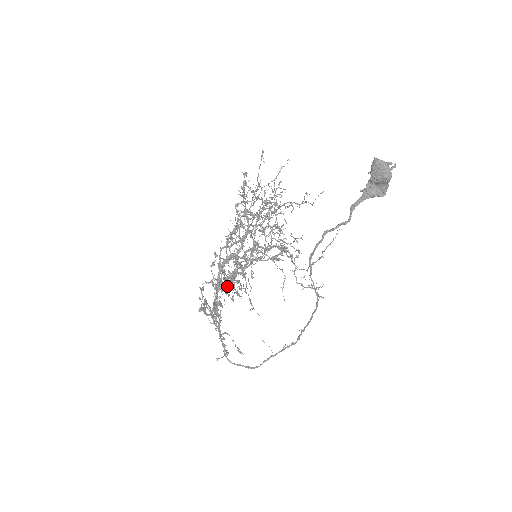
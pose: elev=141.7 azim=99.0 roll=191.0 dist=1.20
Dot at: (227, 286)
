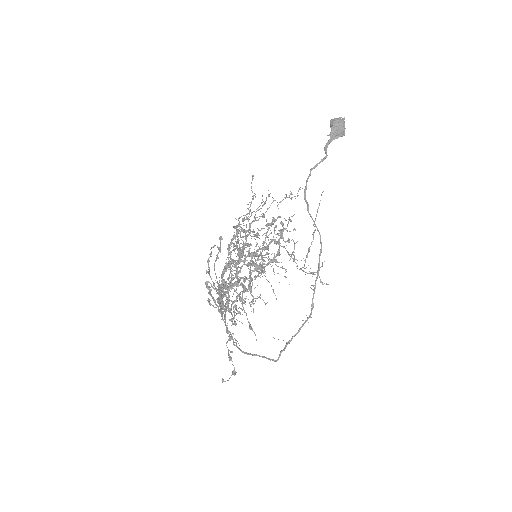
Dot at: occluded
